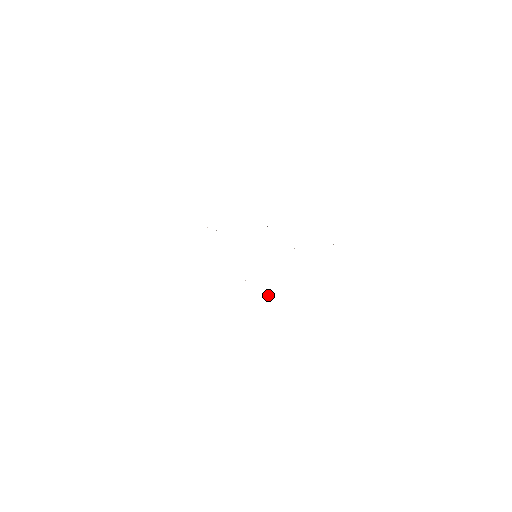
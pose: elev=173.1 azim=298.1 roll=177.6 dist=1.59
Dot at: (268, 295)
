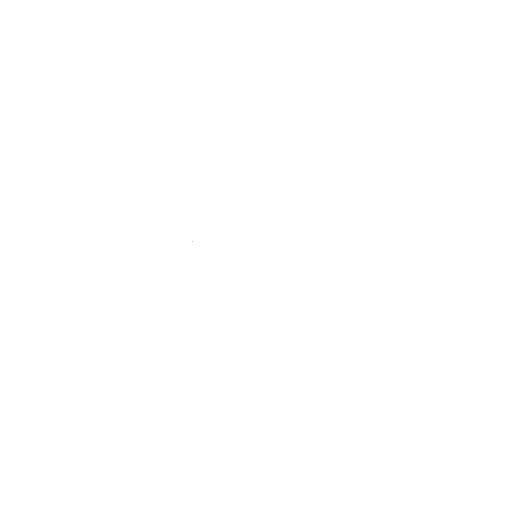
Dot at: occluded
